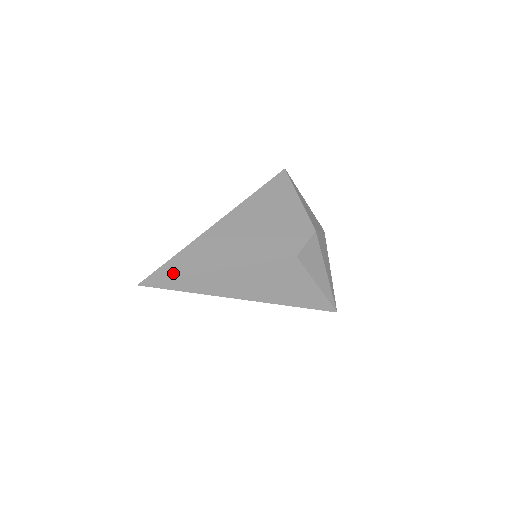
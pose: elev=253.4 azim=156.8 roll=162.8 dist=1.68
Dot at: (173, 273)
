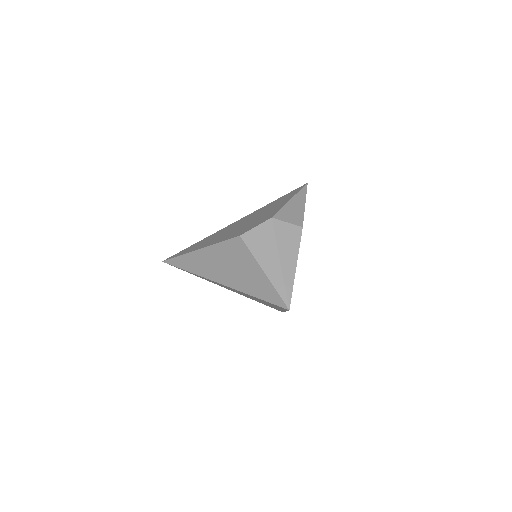
Dot at: (180, 254)
